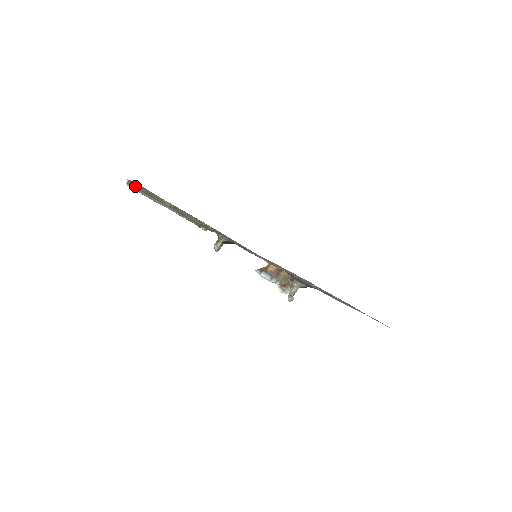
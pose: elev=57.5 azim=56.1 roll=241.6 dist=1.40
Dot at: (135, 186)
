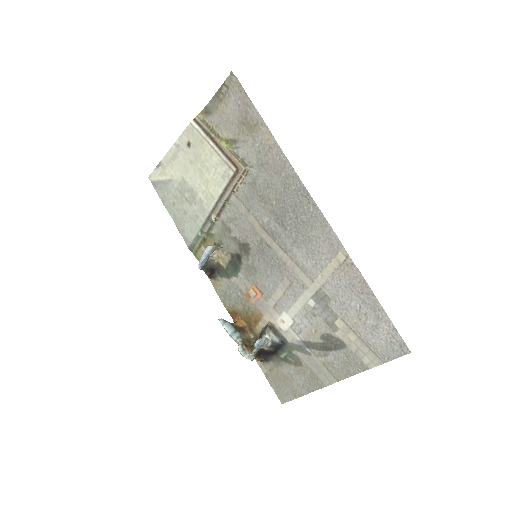
Dot at: (201, 122)
